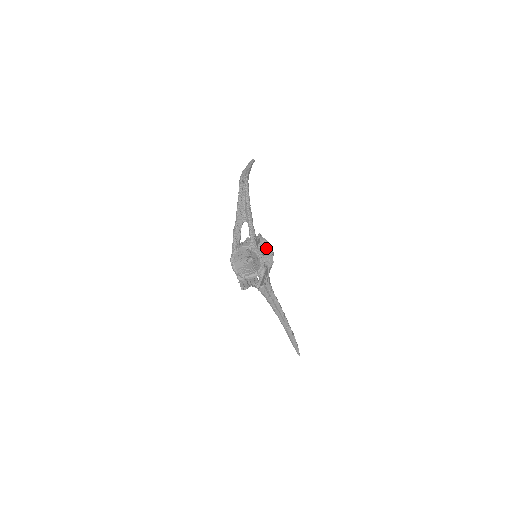
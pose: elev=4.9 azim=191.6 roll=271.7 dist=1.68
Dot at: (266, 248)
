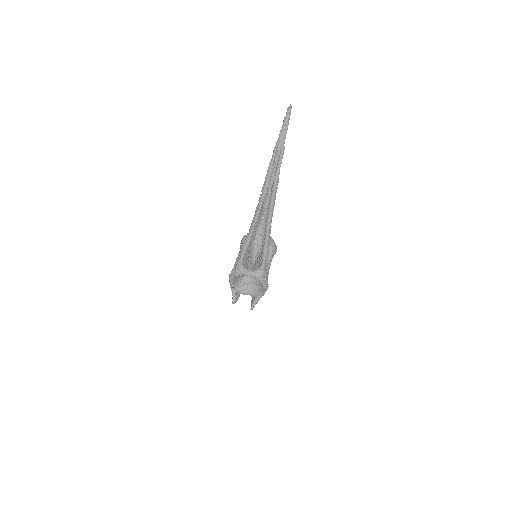
Dot at: (271, 258)
